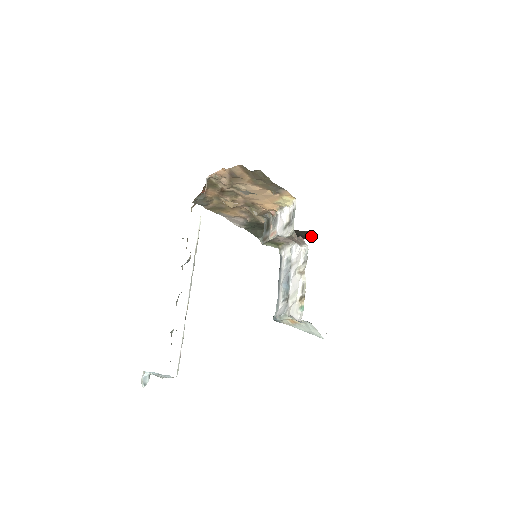
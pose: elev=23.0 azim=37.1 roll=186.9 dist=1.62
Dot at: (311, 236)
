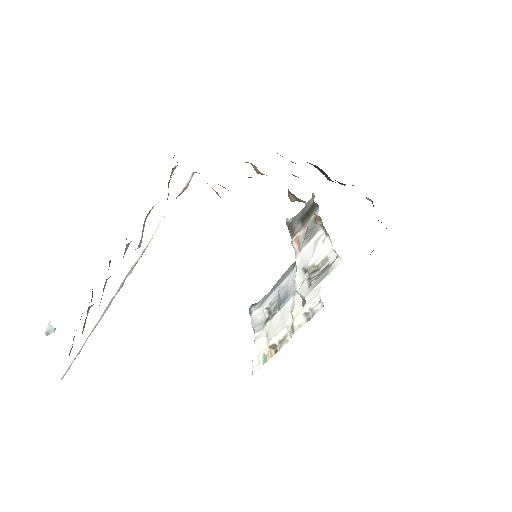
Dot at: occluded
